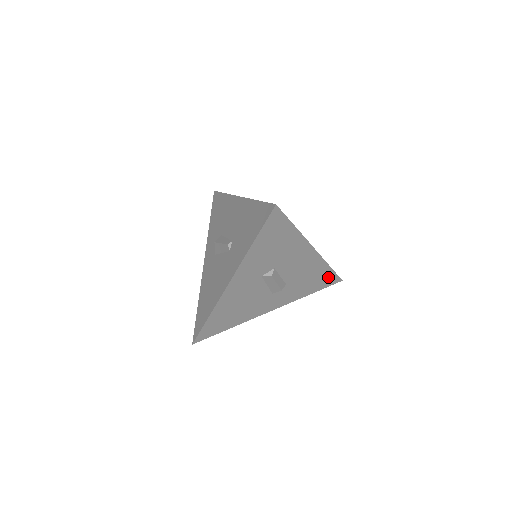
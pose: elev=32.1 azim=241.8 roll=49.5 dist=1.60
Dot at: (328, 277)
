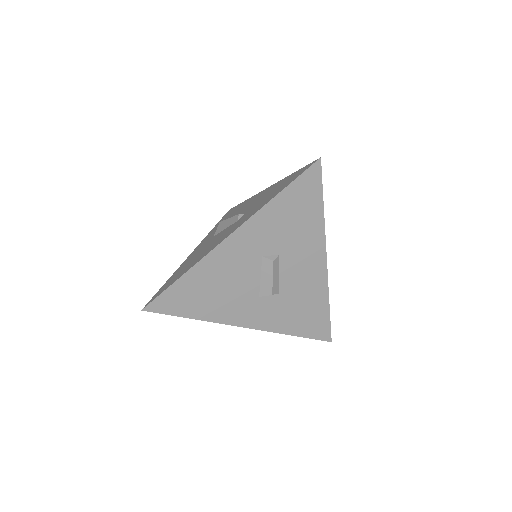
Dot at: (321, 322)
